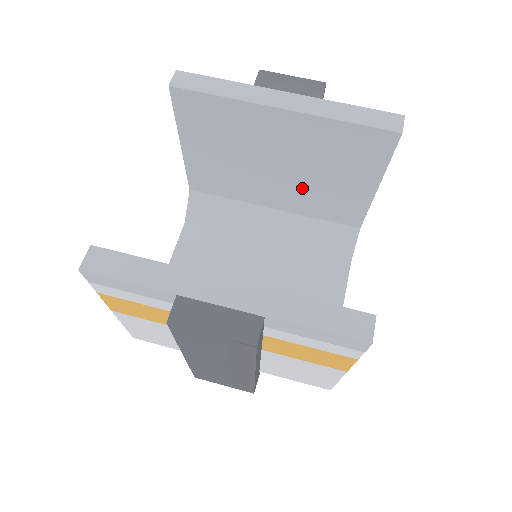
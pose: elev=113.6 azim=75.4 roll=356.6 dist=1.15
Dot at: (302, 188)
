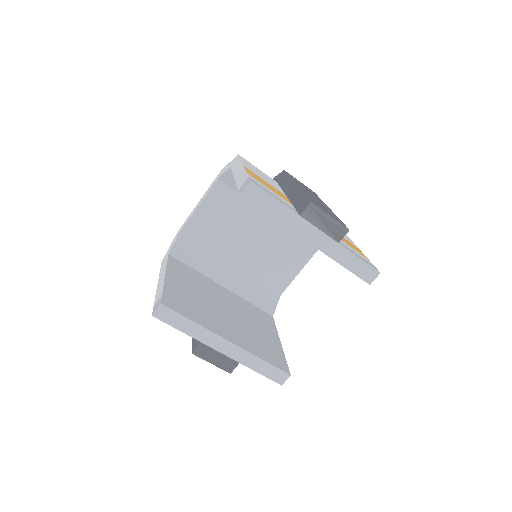
Dot at: occluded
